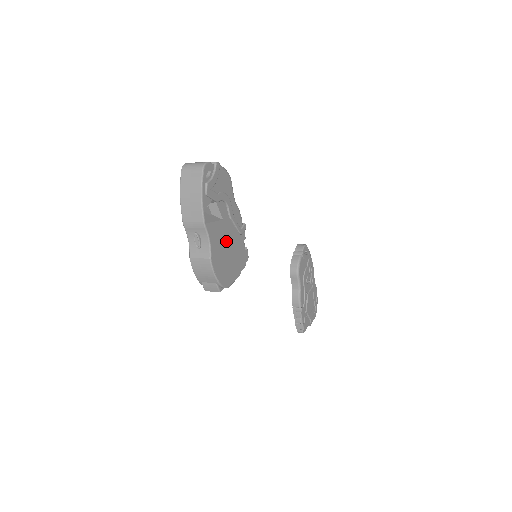
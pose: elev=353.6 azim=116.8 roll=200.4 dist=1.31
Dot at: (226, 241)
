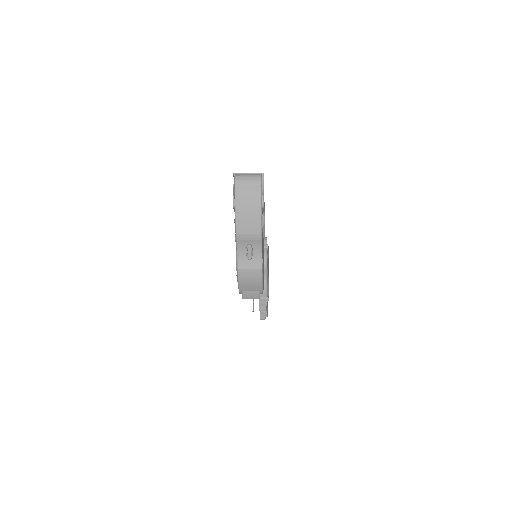
Dot at: occluded
